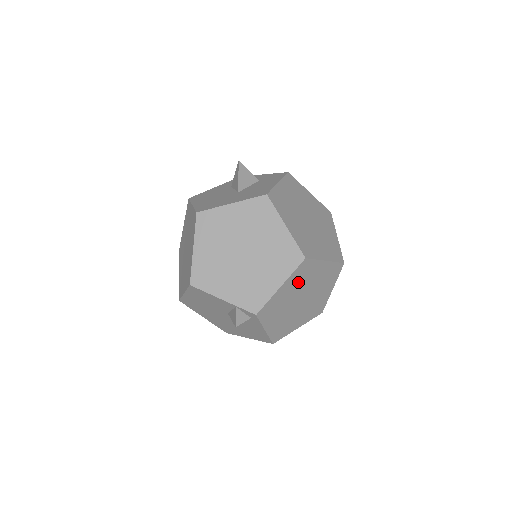
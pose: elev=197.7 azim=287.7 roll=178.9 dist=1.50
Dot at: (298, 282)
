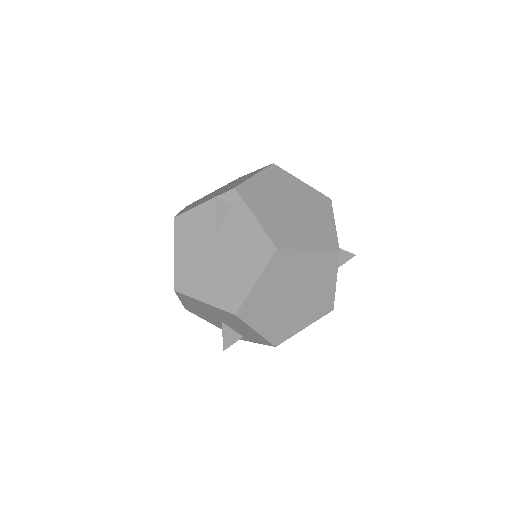
Dot at: (277, 184)
